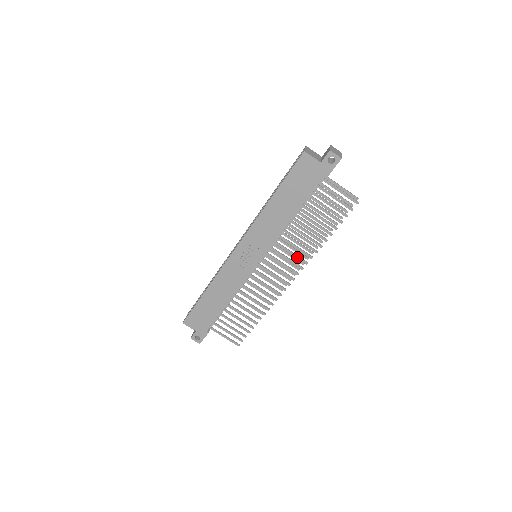
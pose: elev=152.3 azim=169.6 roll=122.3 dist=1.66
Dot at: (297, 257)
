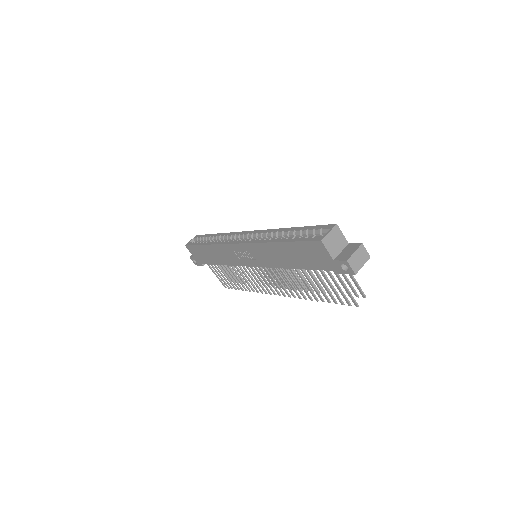
Dot at: (288, 288)
